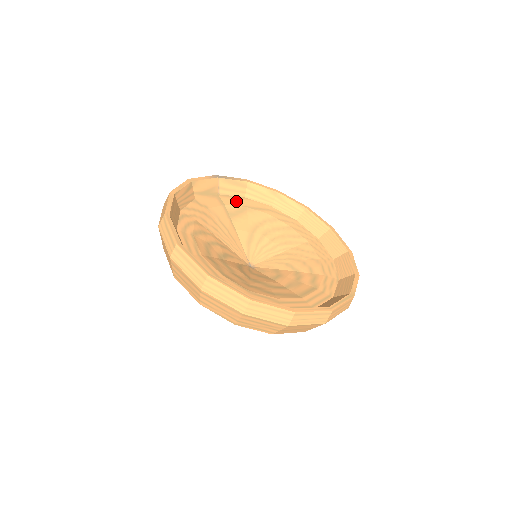
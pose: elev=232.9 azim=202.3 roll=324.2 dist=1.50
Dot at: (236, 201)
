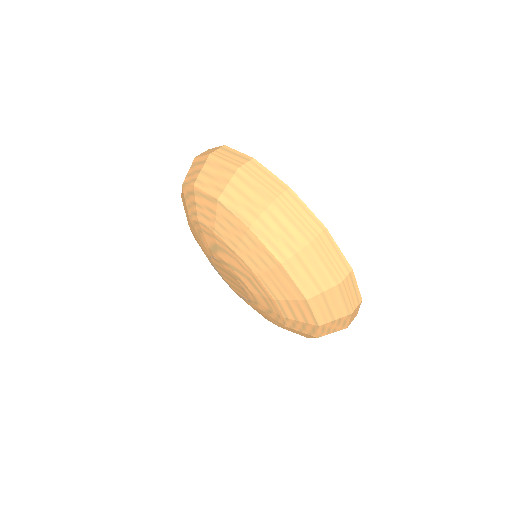
Dot at: occluded
